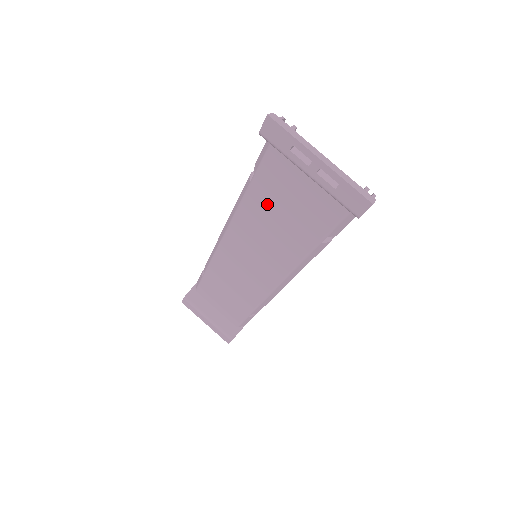
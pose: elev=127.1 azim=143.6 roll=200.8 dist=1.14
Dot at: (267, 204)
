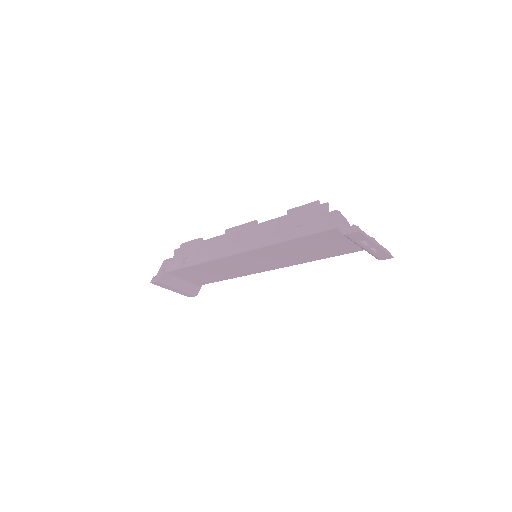
Dot at: (303, 245)
